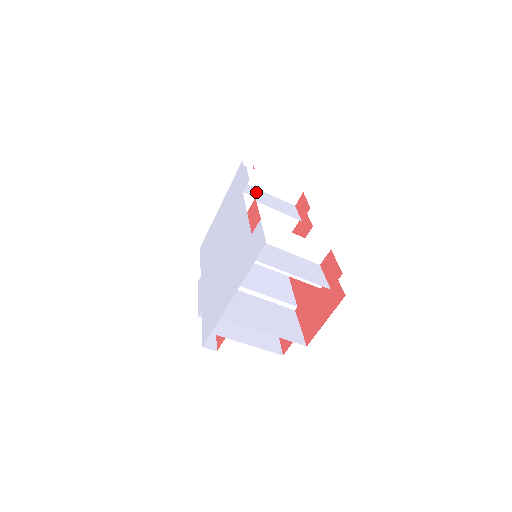
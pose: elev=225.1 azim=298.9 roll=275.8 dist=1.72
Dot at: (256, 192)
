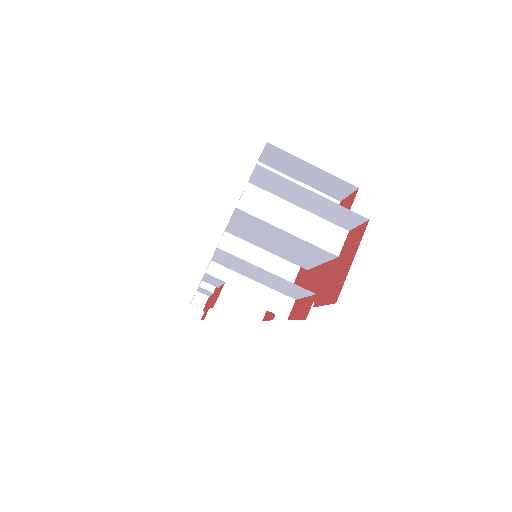
Dot at: occluded
